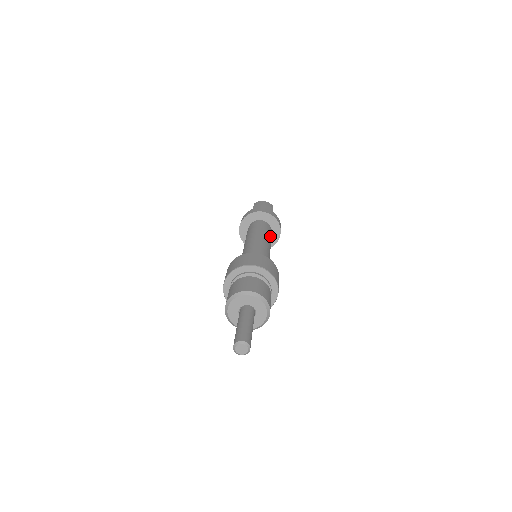
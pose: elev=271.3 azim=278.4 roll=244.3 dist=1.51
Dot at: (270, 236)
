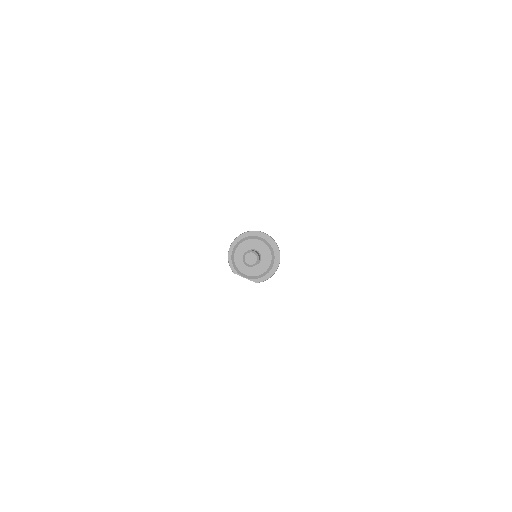
Dot at: occluded
